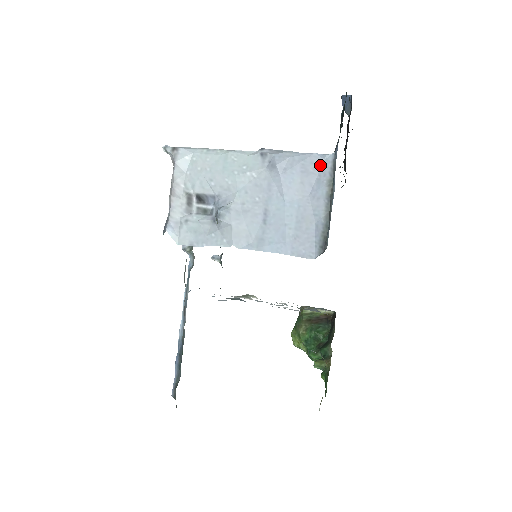
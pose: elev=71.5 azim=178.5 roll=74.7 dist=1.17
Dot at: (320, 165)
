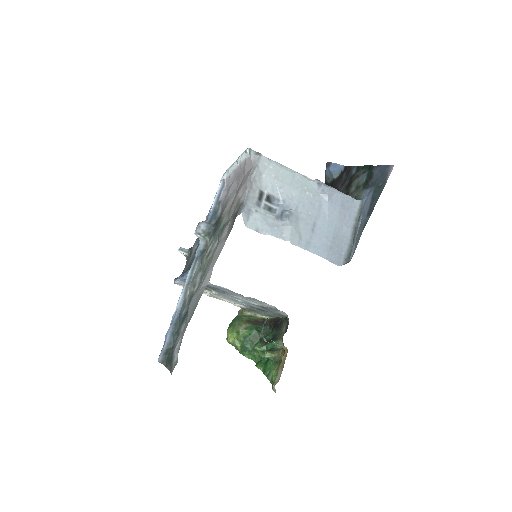
Dot at: (352, 205)
